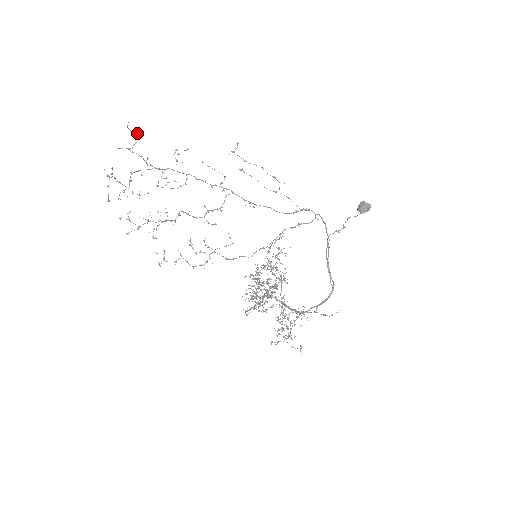
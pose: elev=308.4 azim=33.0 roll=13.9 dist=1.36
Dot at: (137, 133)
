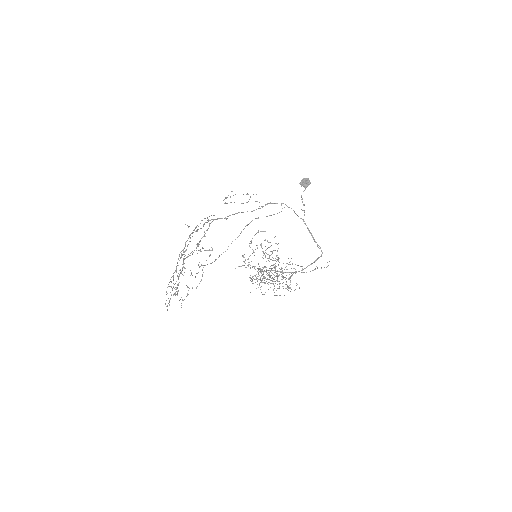
Dot at: occluded
